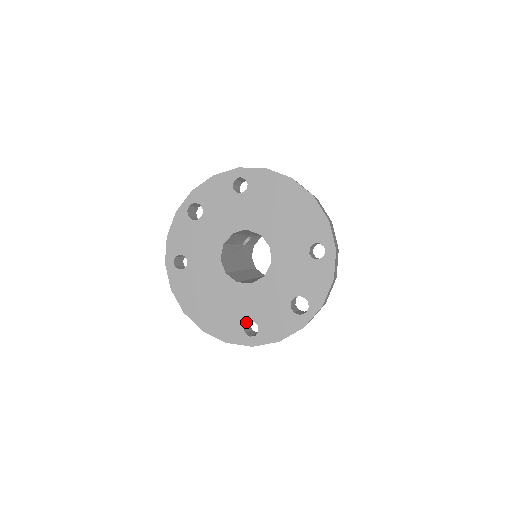
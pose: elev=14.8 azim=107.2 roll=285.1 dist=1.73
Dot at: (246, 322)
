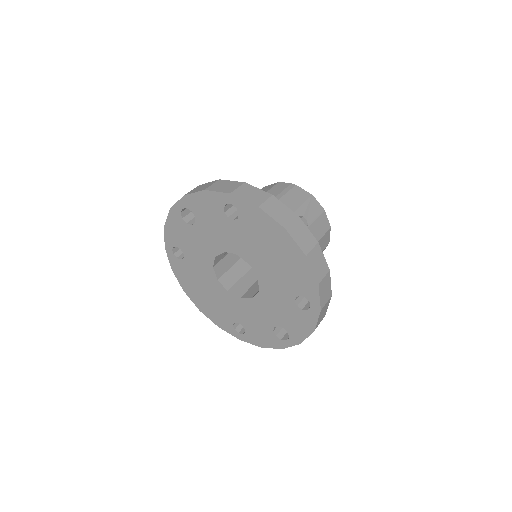
Dot at: (235, 322)
